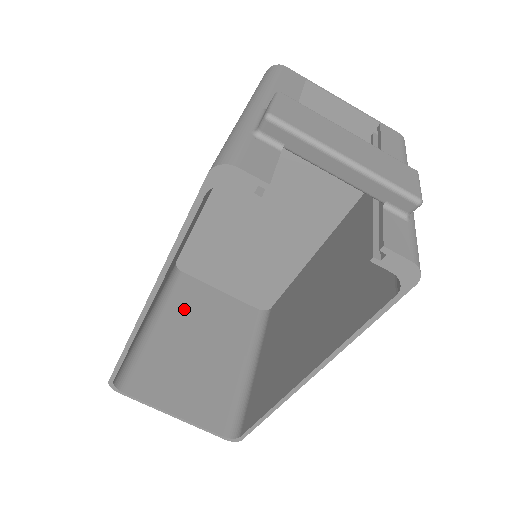
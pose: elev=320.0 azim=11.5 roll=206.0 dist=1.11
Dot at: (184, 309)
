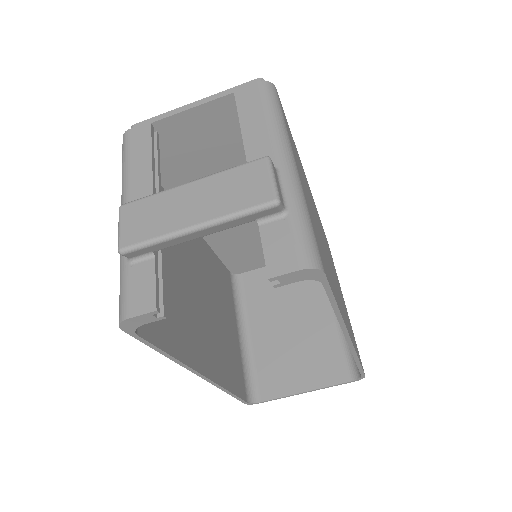
Dot at: (262, 303)
